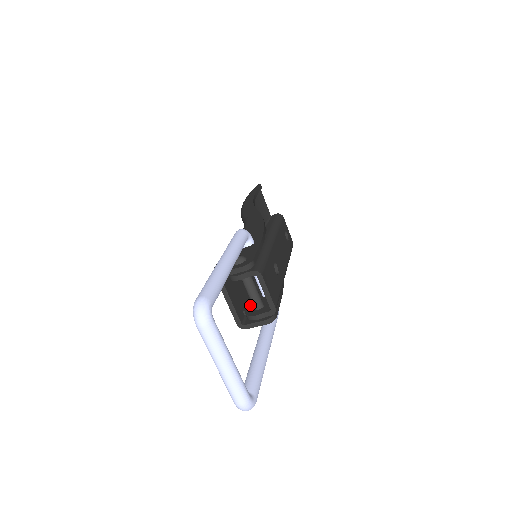
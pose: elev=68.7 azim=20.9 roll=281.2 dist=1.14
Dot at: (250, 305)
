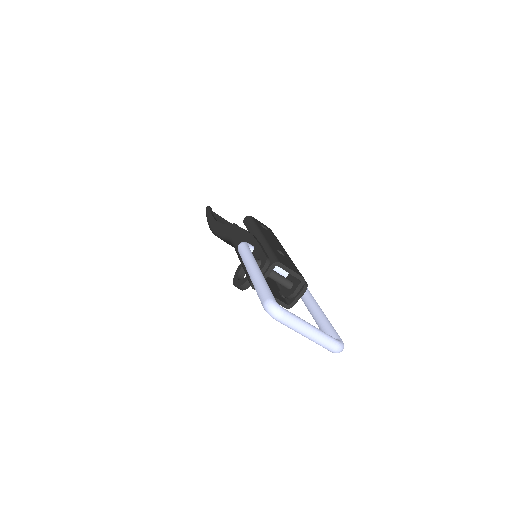
Dot at: (283, 289)
